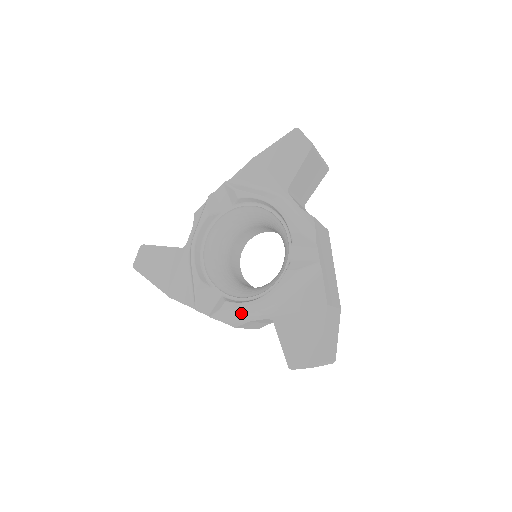
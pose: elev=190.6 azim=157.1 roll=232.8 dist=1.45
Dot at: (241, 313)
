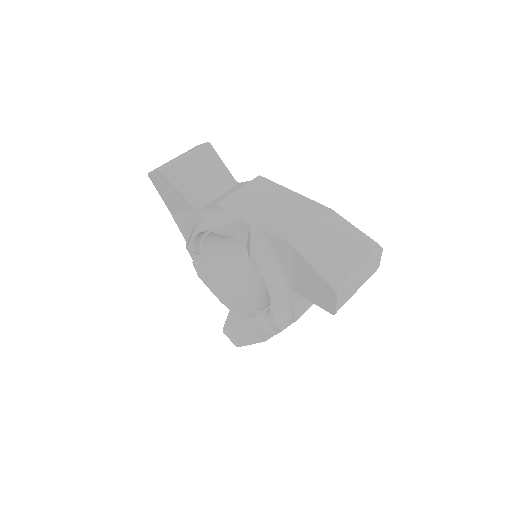
Dot at: occluded
